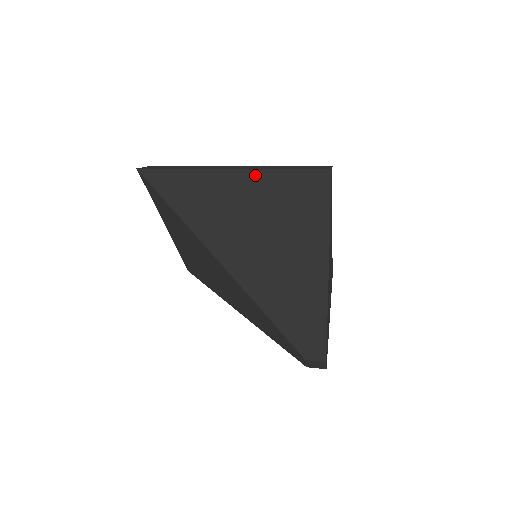
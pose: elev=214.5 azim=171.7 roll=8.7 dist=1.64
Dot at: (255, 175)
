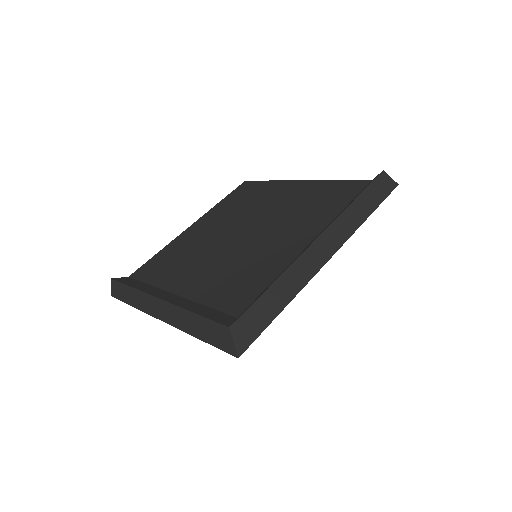
Dot at: occluded
